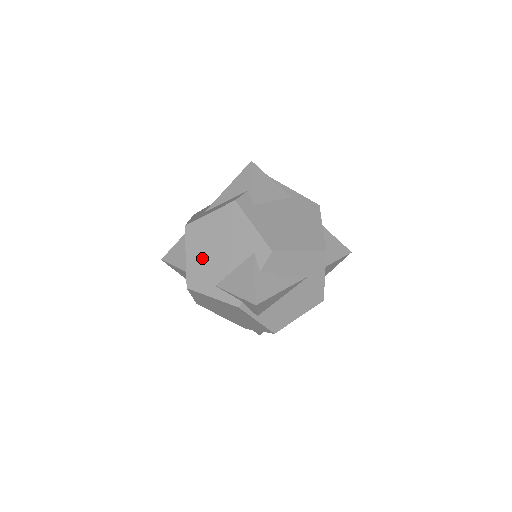
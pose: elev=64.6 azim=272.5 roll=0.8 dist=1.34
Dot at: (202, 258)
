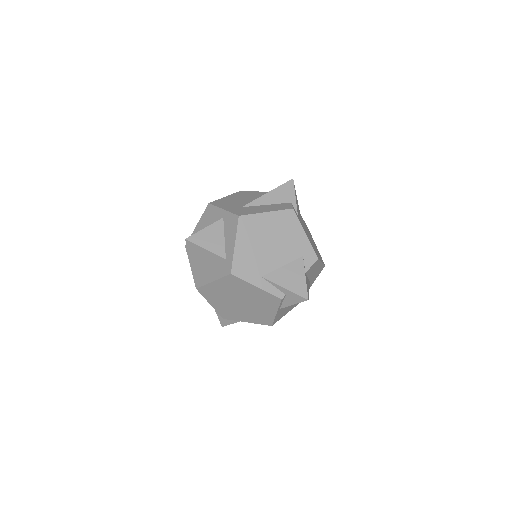
Dot at: (253, 249)
